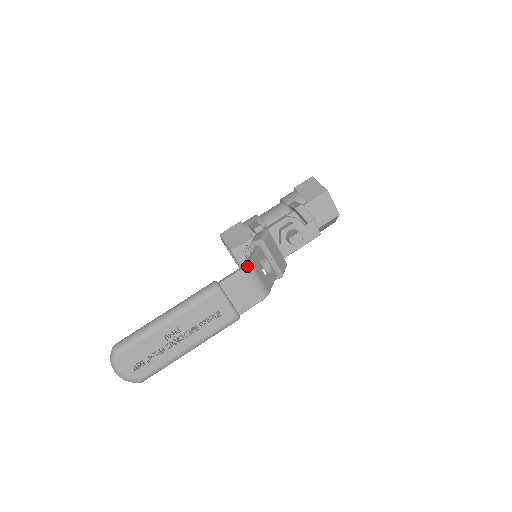
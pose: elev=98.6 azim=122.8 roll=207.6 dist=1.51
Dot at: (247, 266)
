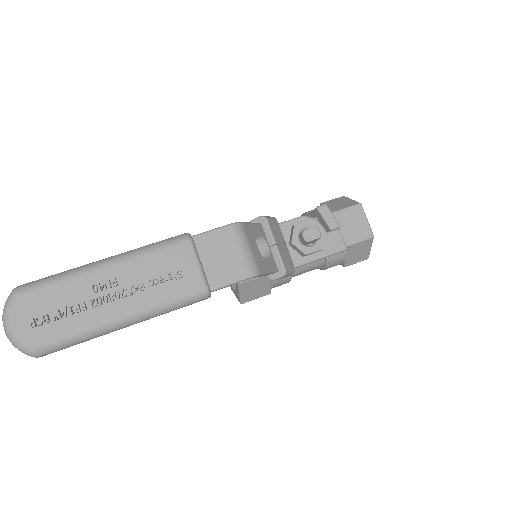
Dot at: (236, 223)
